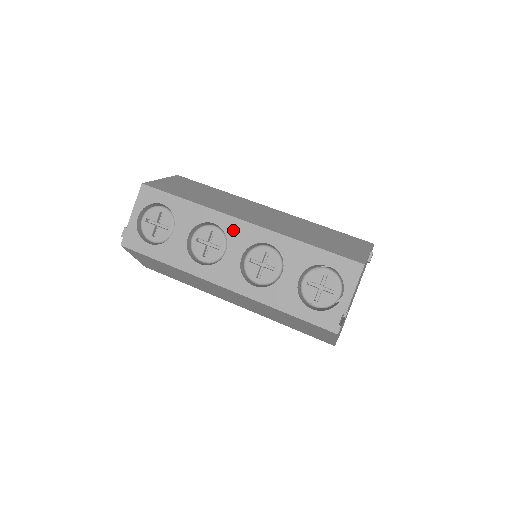
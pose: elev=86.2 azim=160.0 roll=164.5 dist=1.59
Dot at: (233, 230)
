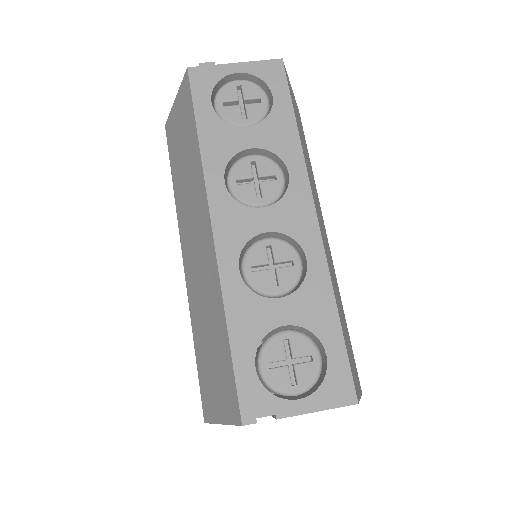
Dot at: (295, 202)
